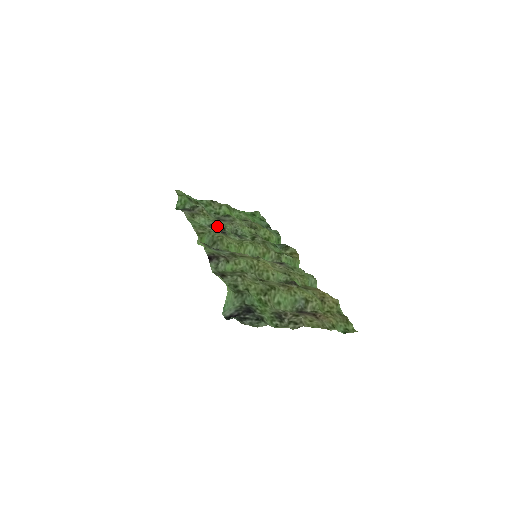
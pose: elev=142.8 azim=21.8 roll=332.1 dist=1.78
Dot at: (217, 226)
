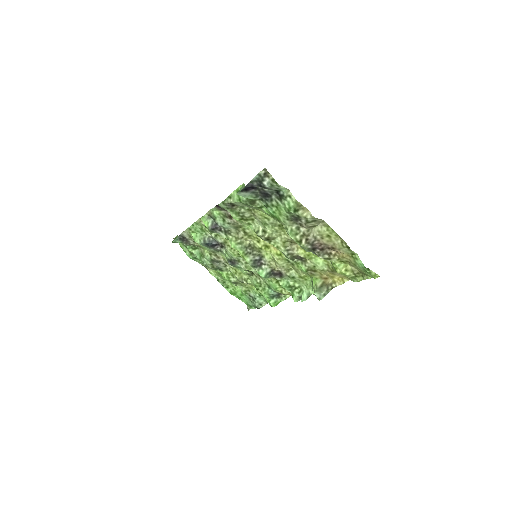
Dot at: (214, 250)
